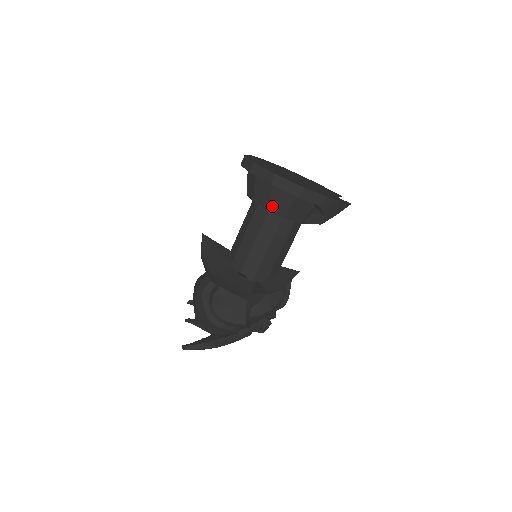
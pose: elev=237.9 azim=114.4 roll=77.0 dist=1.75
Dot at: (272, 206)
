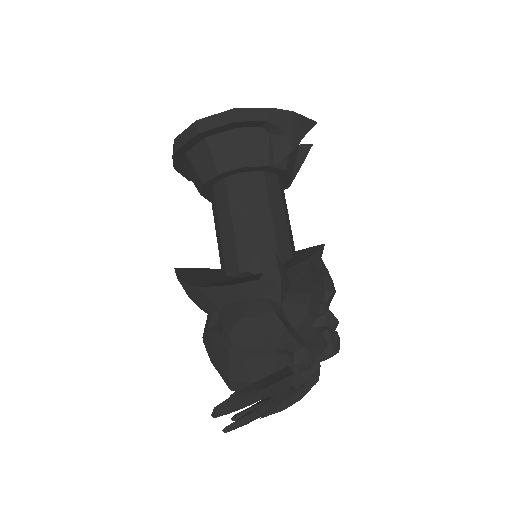
Dot at: (221, 165)
